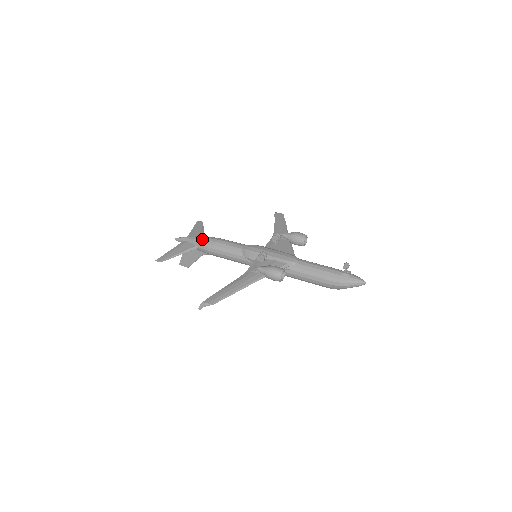
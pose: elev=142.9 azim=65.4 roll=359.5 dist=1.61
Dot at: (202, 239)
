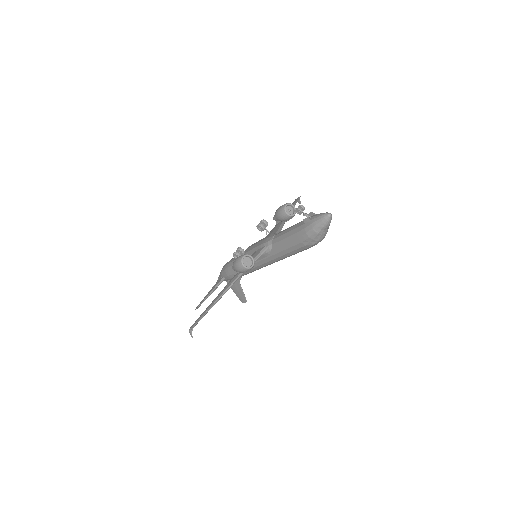
Dot at: (222, 268)
